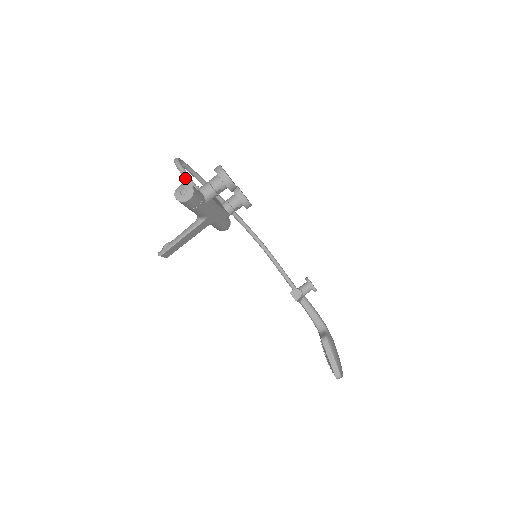
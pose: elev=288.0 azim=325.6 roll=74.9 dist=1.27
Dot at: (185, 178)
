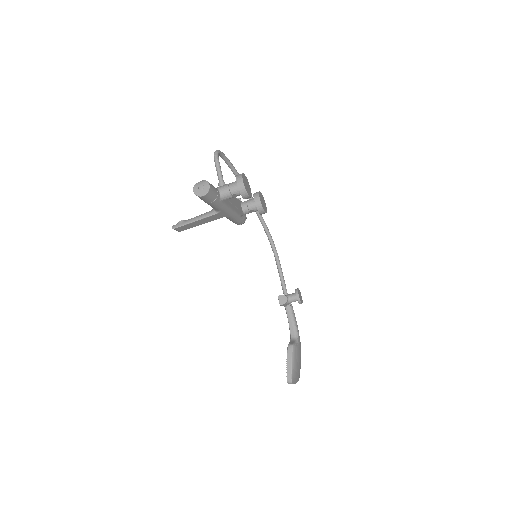
Dot at: (217, 171)
